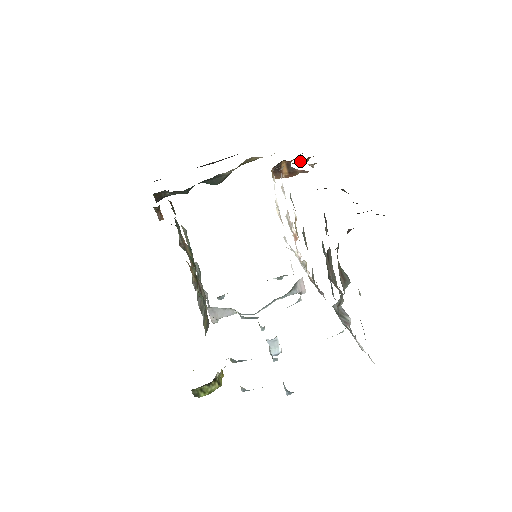
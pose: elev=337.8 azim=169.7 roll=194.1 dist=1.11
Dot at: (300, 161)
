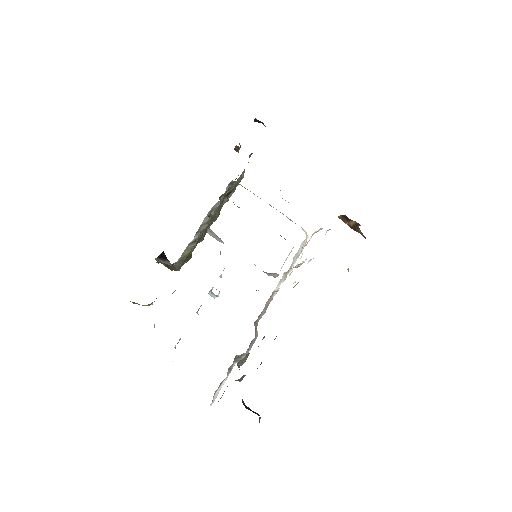
Dot at: occluded
